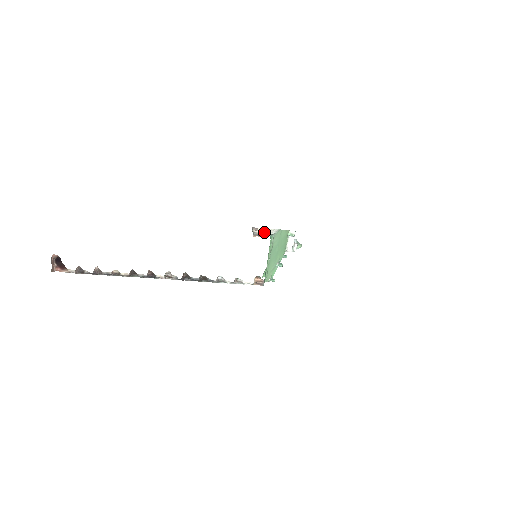
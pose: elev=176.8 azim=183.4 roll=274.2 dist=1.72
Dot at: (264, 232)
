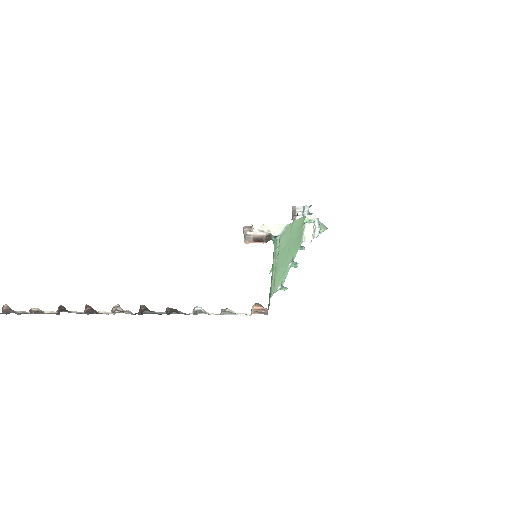
Dot at: (263, 233)
